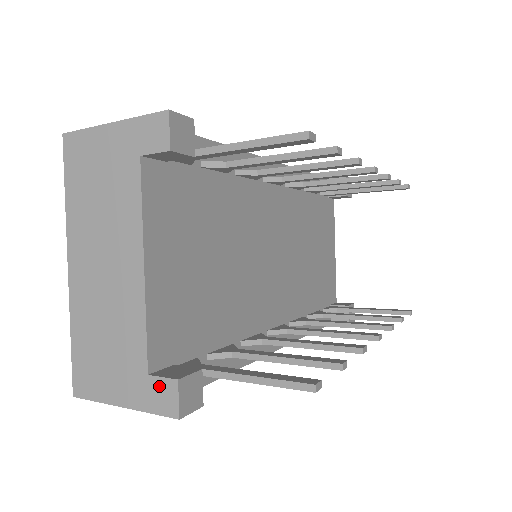
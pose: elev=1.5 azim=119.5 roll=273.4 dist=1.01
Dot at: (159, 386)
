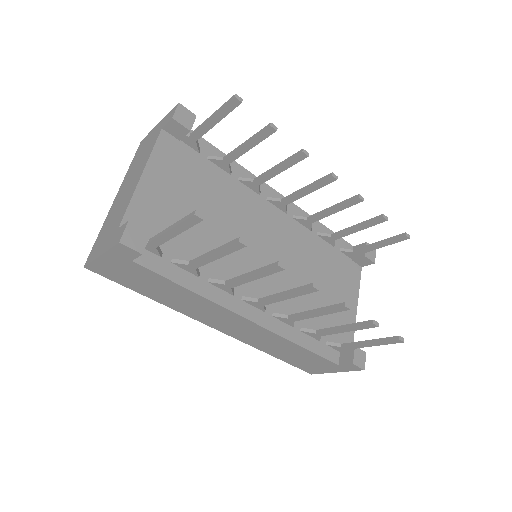
Dot at: (120, 231)
